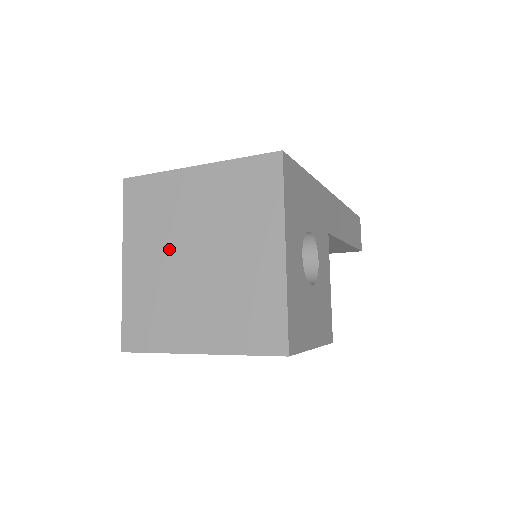
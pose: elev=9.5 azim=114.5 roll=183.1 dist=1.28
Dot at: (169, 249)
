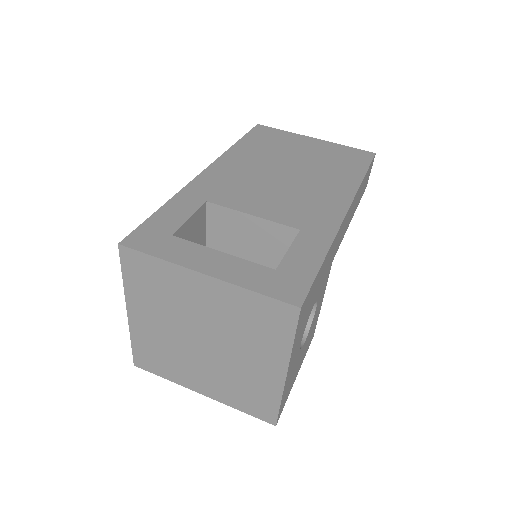
Dot at: (175, 324)
